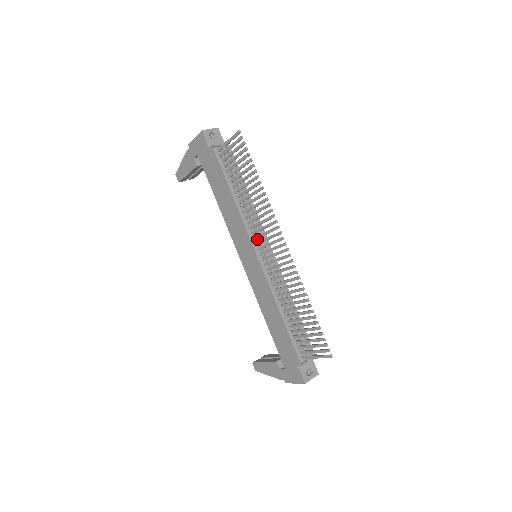
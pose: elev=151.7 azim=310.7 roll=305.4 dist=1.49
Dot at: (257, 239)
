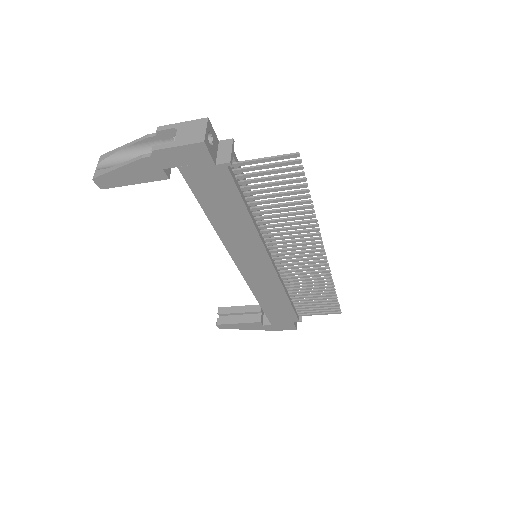
Dot at: (268, 245)
